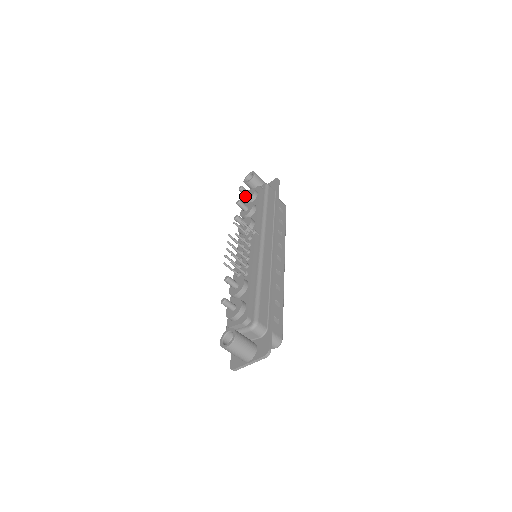
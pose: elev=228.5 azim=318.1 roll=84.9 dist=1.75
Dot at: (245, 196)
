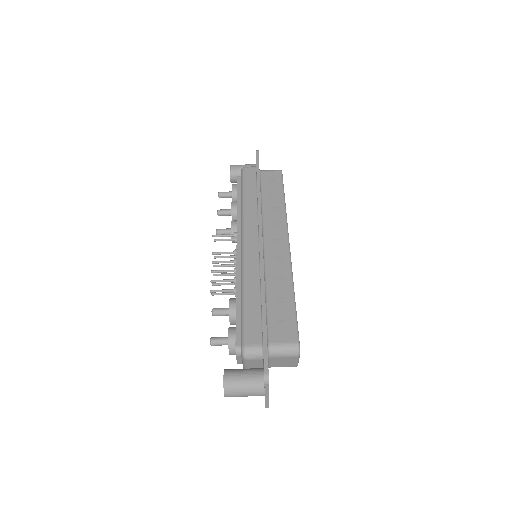
Dot at: occluded
